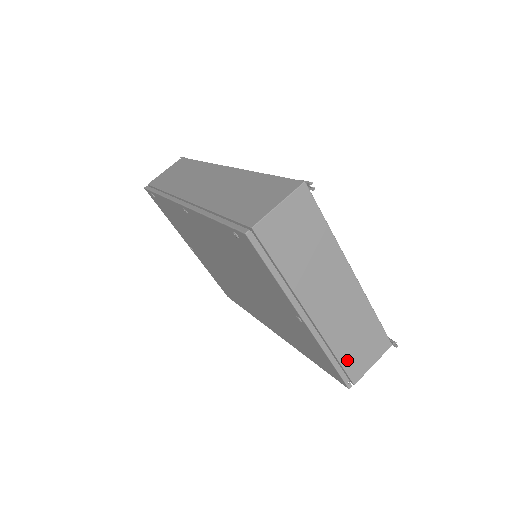
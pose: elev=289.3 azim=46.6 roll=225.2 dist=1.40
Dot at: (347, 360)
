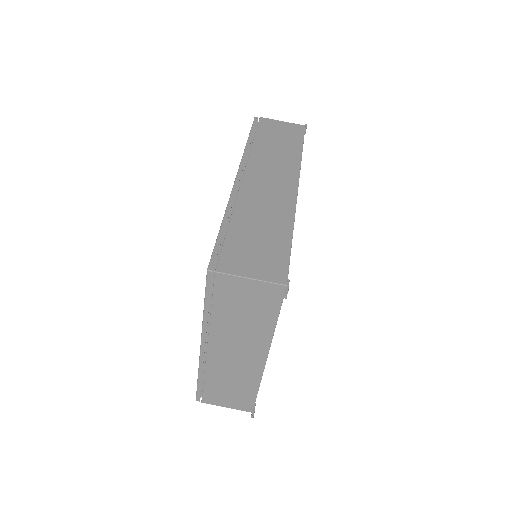
Dot at: (210, 389)
